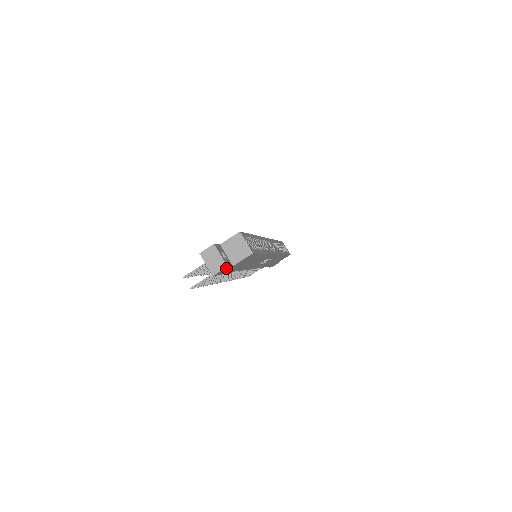
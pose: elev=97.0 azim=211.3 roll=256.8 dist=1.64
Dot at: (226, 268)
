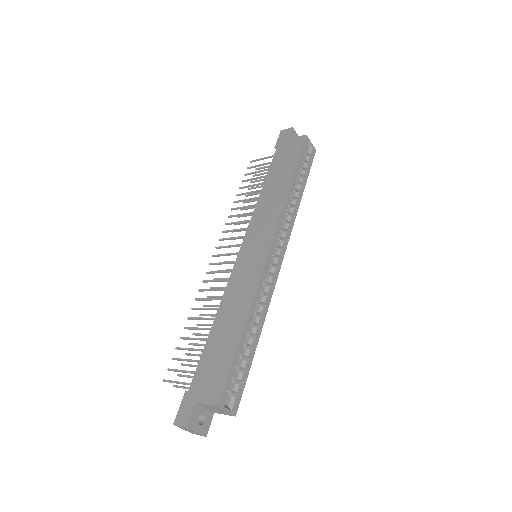
Dot at: (206, 427)
